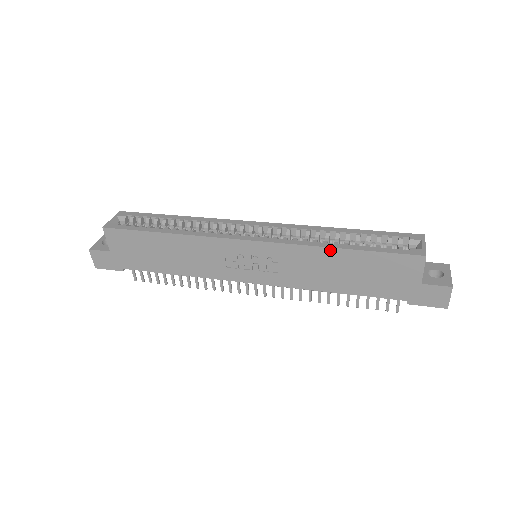
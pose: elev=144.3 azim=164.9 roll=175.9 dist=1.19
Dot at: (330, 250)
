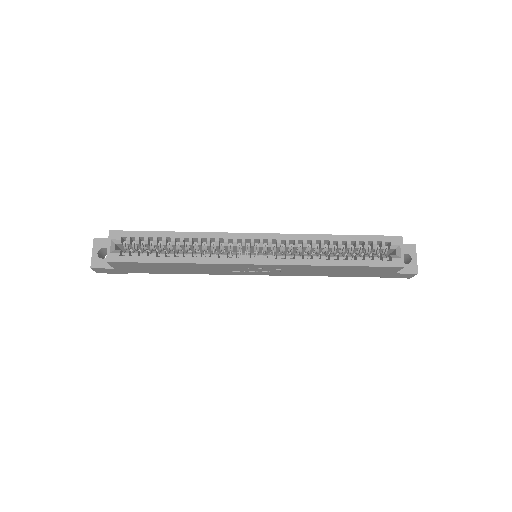
Dot at: (328, 266)
